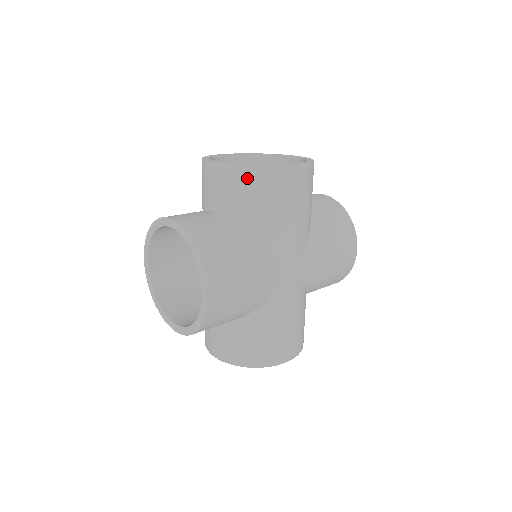
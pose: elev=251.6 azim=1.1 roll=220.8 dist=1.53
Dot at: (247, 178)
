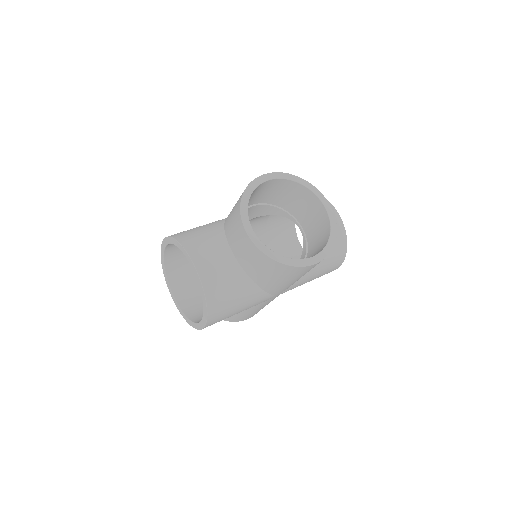
Dot at: (269, 264)
